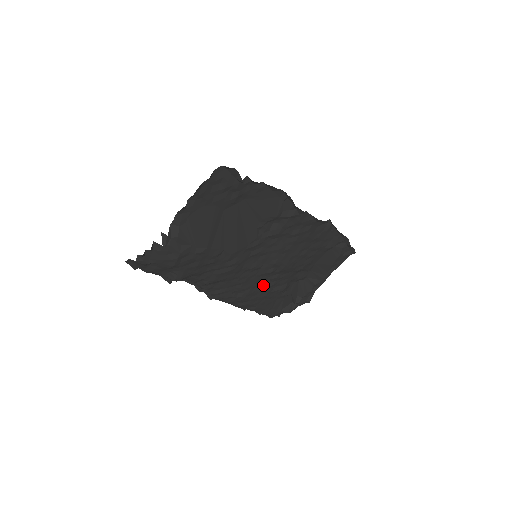
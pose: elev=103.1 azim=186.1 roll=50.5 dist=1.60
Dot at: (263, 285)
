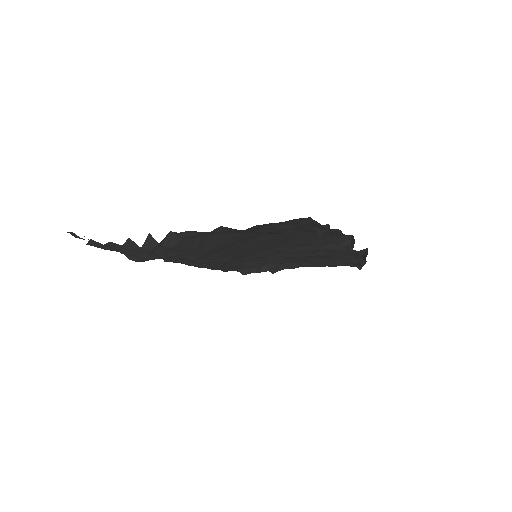
Dot at: (238, 262)
